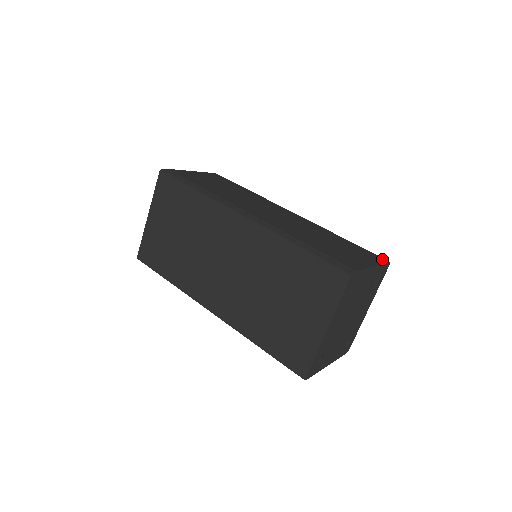
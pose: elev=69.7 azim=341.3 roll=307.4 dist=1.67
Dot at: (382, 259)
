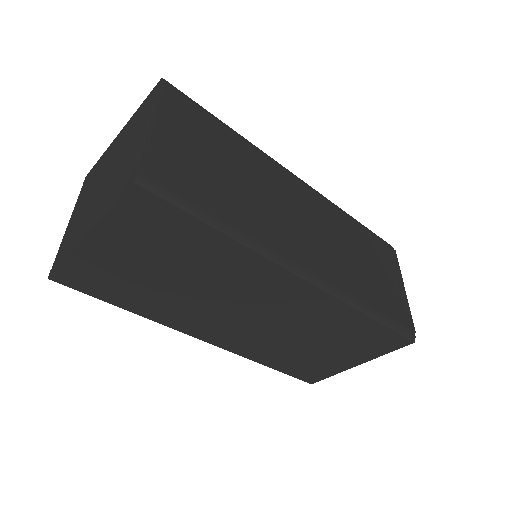
Dot at: (393, 253)
